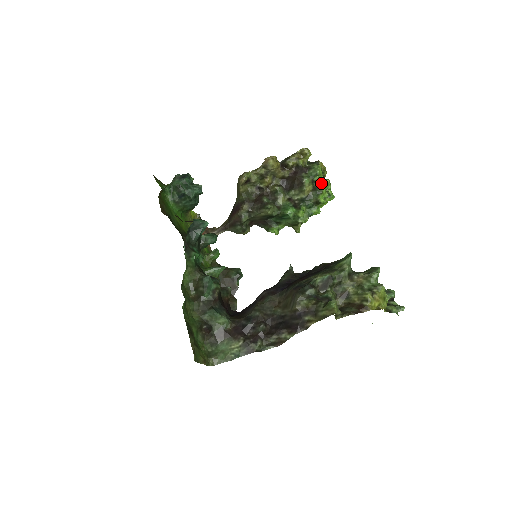
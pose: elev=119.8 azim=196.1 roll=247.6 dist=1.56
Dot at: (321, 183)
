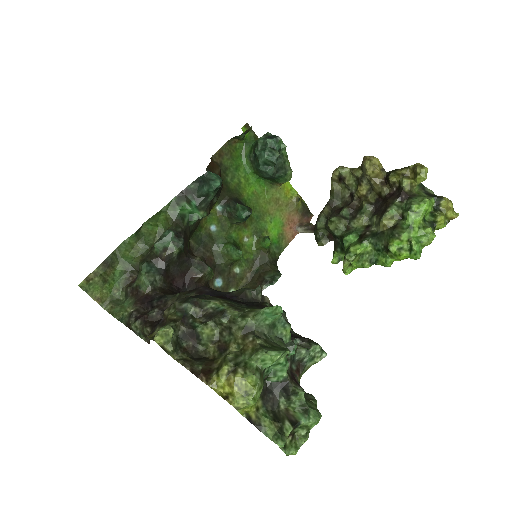
Dot at: (409, 224)
